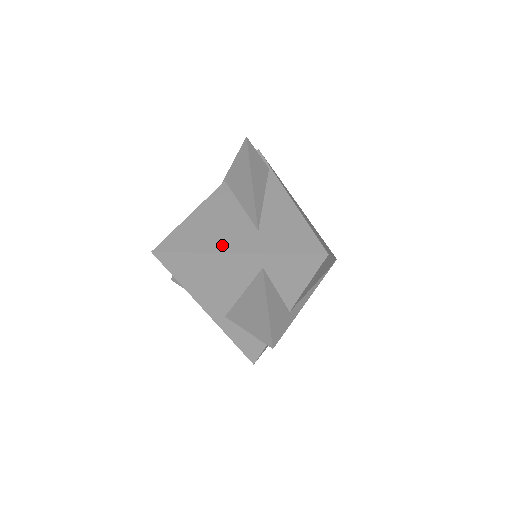
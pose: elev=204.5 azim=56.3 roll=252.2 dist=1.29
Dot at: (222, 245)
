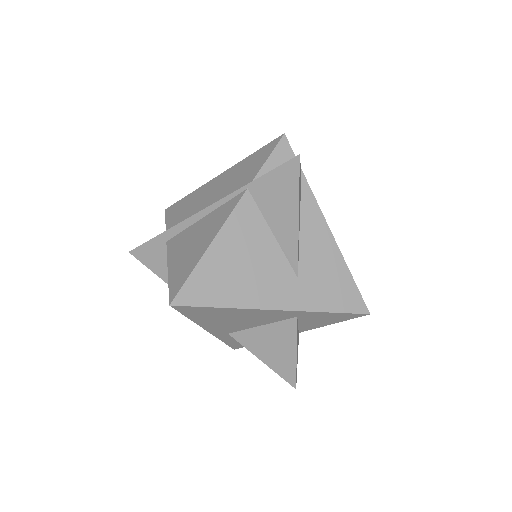
Dot at: (259, 298)
